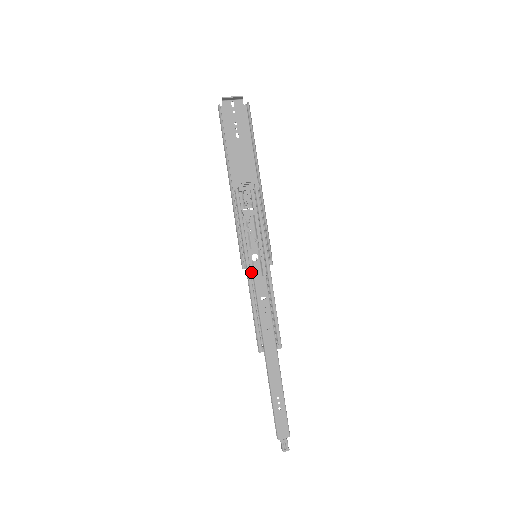
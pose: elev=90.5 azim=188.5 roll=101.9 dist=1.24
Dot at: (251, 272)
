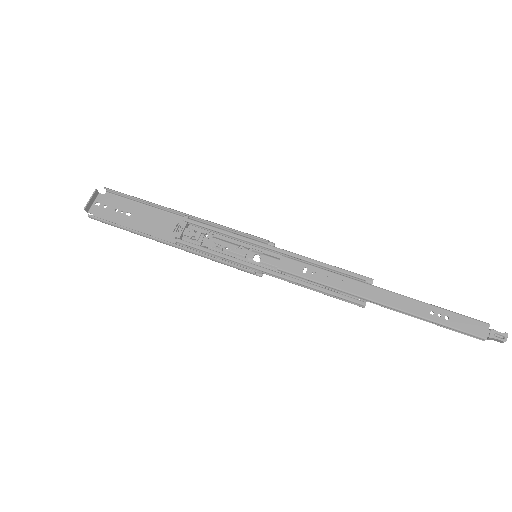
Dot at: (270, 270)
